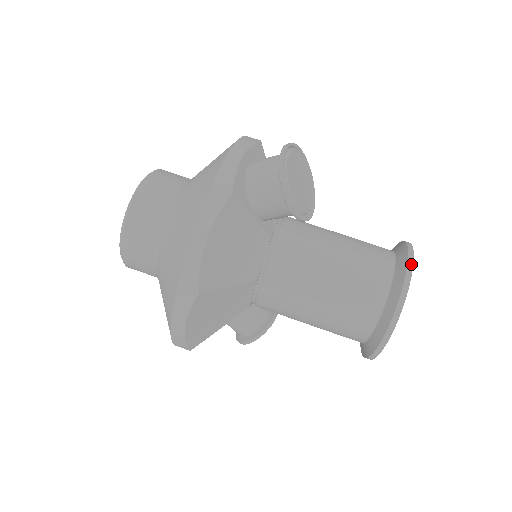
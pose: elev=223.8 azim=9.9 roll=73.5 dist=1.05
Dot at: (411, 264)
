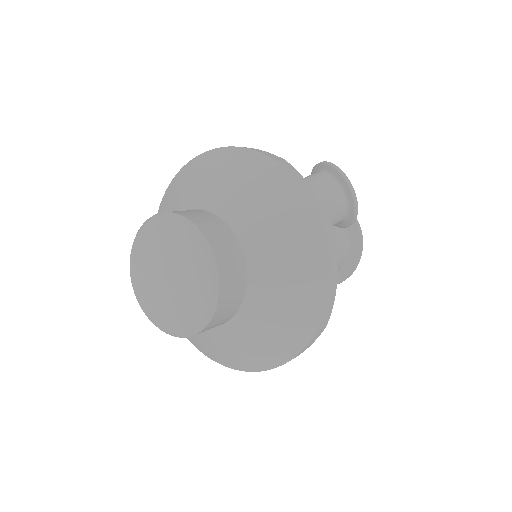
Dot at: (356, 218)
